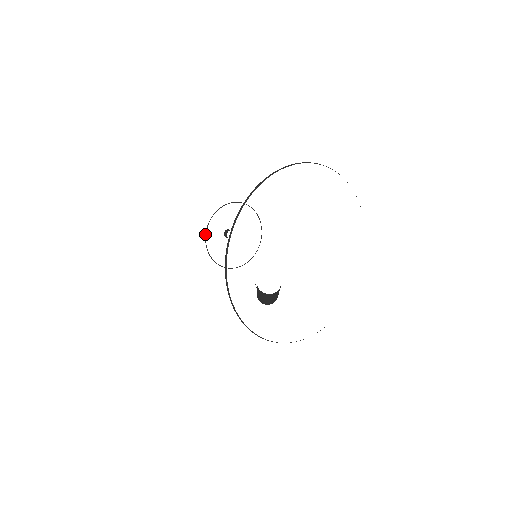
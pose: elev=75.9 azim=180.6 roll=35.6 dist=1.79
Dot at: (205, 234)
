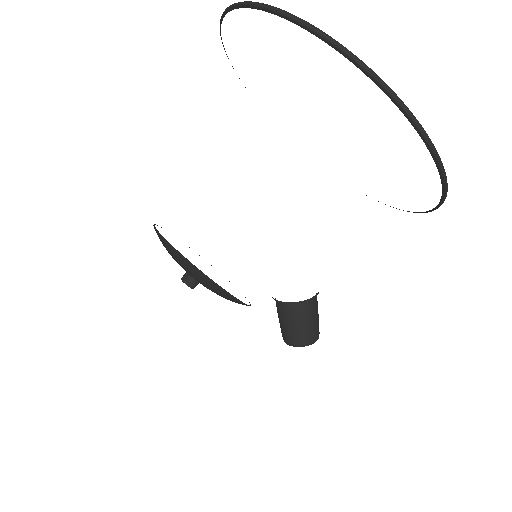
Dot at: (182, 256)
